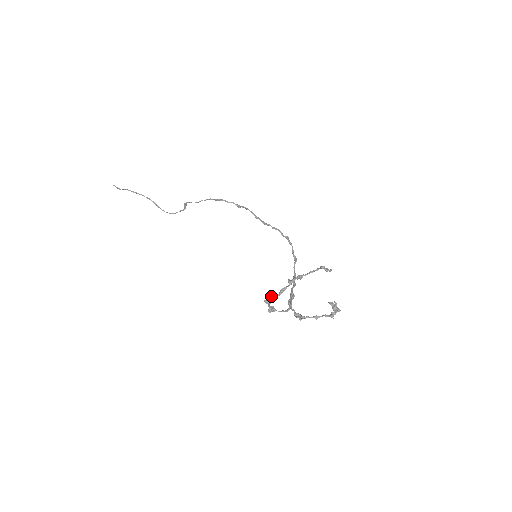
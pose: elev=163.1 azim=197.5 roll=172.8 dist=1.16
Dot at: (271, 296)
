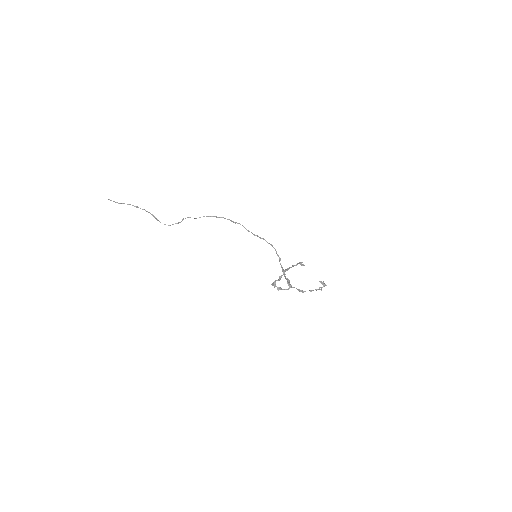
Dot at: (275, 281)
